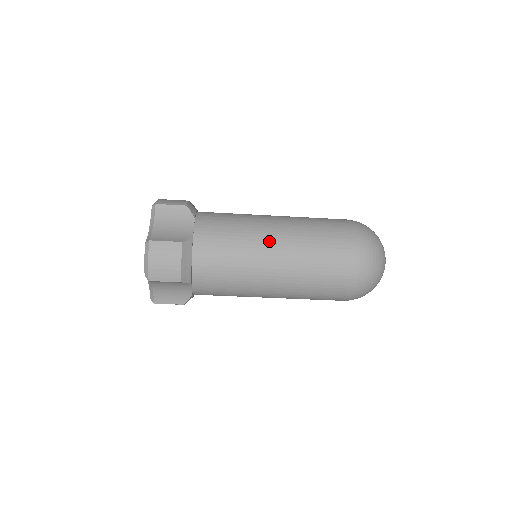
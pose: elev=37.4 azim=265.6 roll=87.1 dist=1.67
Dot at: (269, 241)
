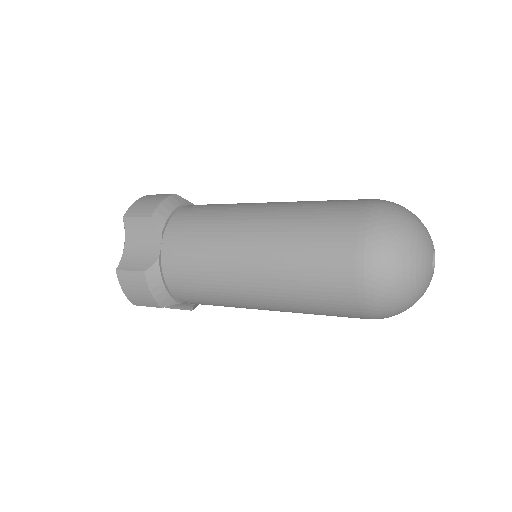
Dot at: (240, 262)
